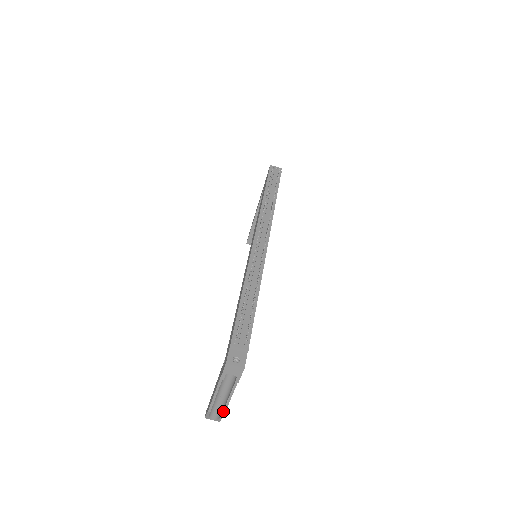
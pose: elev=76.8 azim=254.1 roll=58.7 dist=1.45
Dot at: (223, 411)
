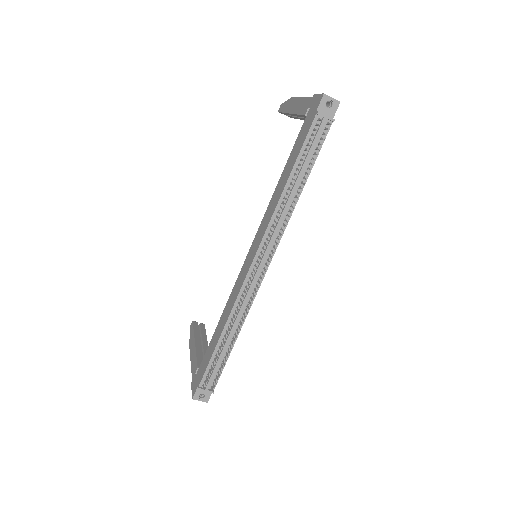
Dot at: occluded
